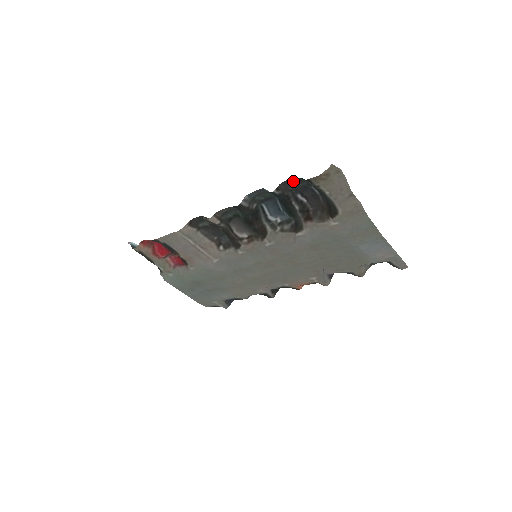
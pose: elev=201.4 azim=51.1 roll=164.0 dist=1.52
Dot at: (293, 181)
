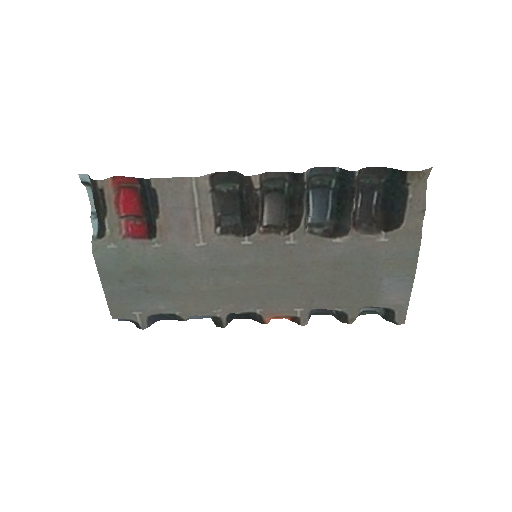
Dot at: (376, 172)
